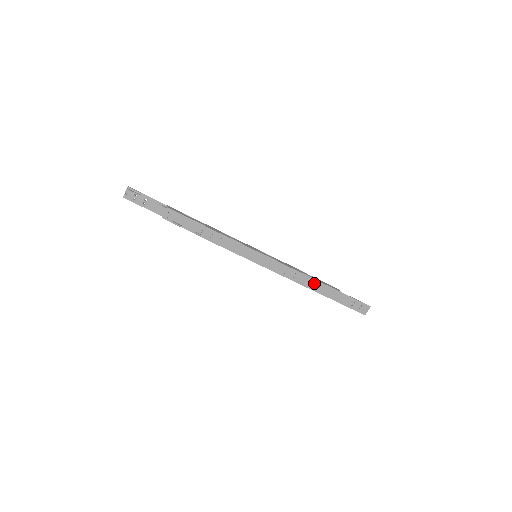
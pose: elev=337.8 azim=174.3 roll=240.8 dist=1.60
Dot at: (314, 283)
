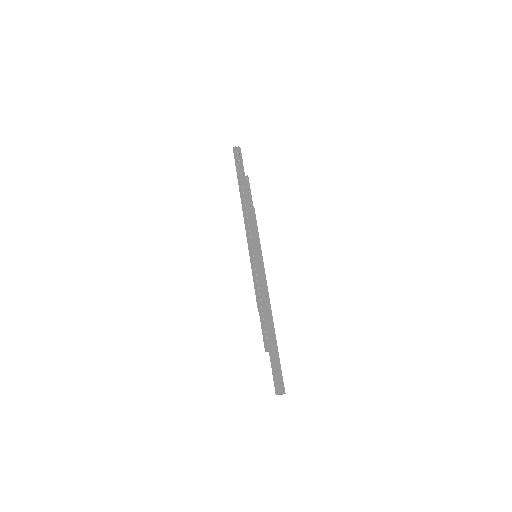
Dot at: (270, 319)
